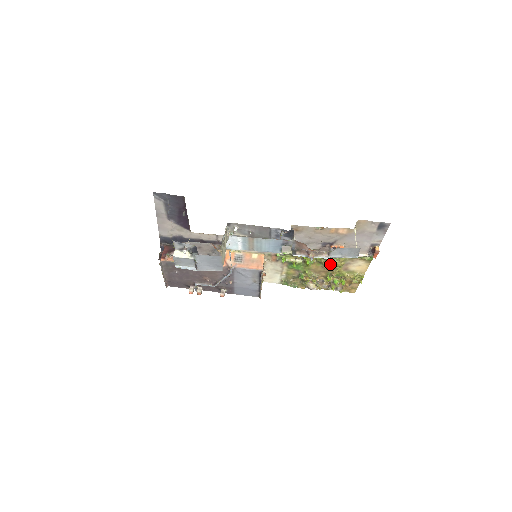
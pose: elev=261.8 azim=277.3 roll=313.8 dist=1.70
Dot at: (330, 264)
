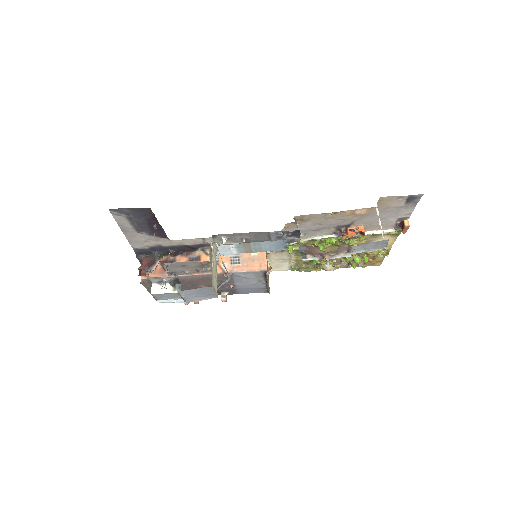
Dot at: occluded
